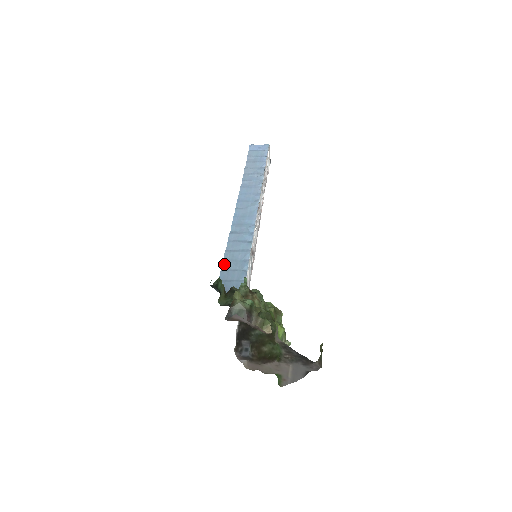
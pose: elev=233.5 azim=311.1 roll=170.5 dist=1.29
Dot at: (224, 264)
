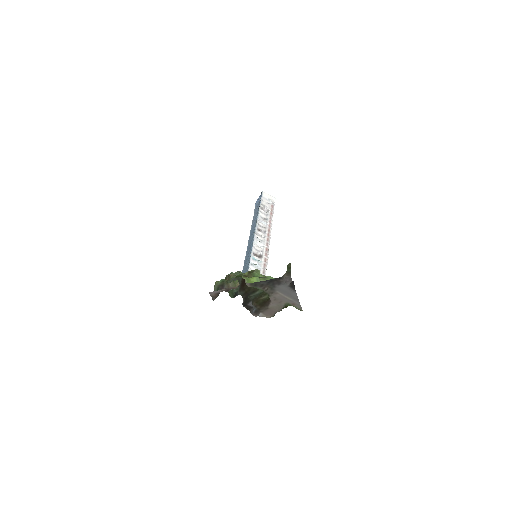
Dot at: occluded
